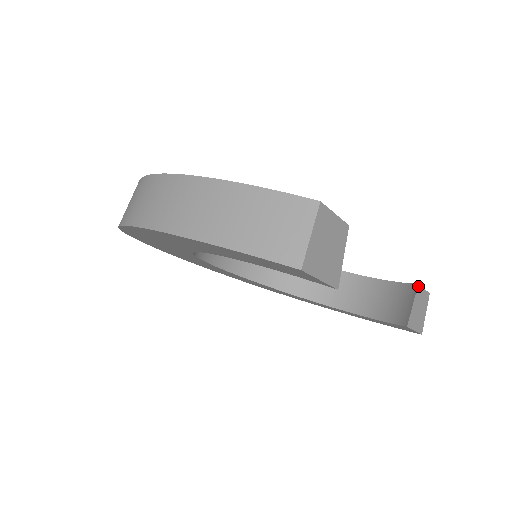
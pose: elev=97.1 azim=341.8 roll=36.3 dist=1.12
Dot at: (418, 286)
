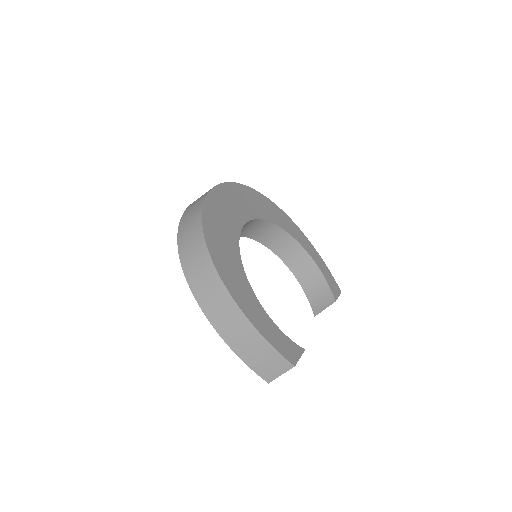
Dot at: (335, 301)
